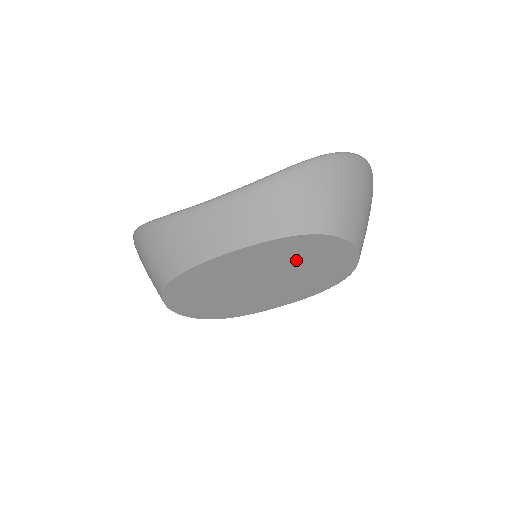
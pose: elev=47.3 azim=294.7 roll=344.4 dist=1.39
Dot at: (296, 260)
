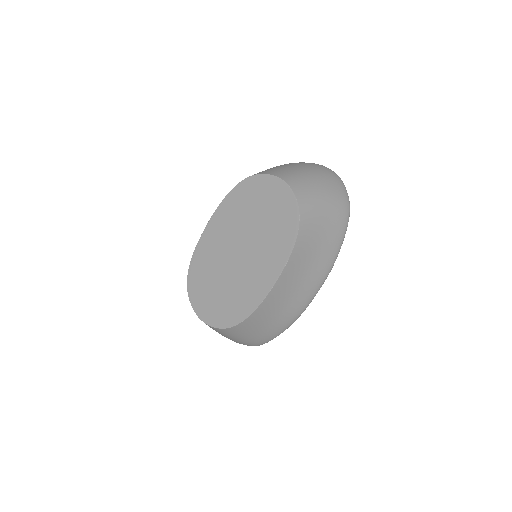
Dot at: (248, 213)
